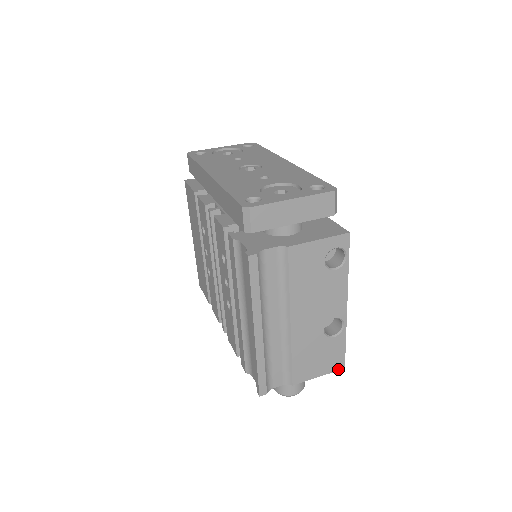
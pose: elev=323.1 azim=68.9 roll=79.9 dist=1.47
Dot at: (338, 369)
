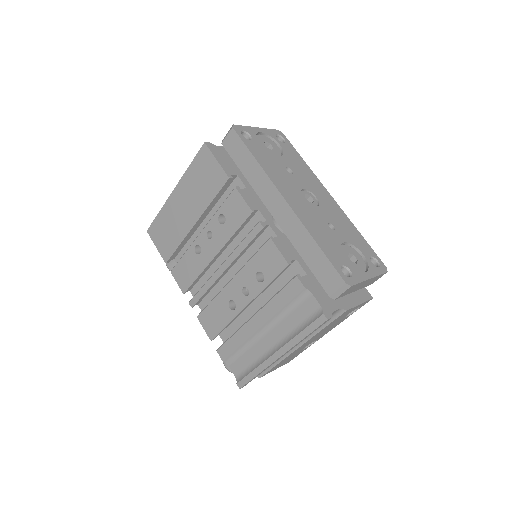
Dot at: (286, 363)
